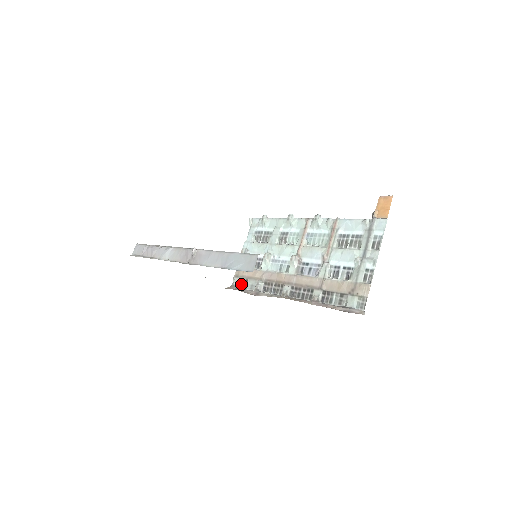
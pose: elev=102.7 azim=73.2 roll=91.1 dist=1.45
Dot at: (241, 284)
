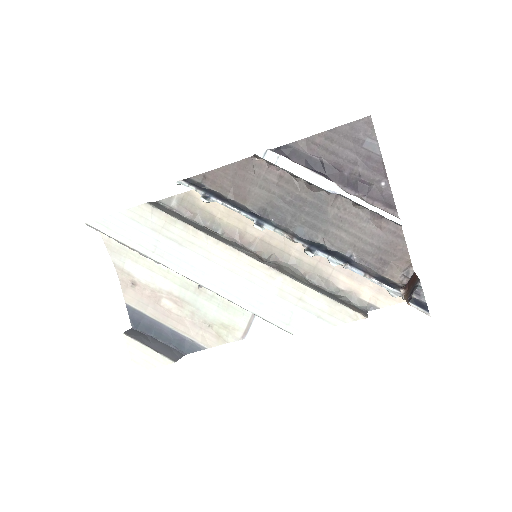
Dot at: occluded
